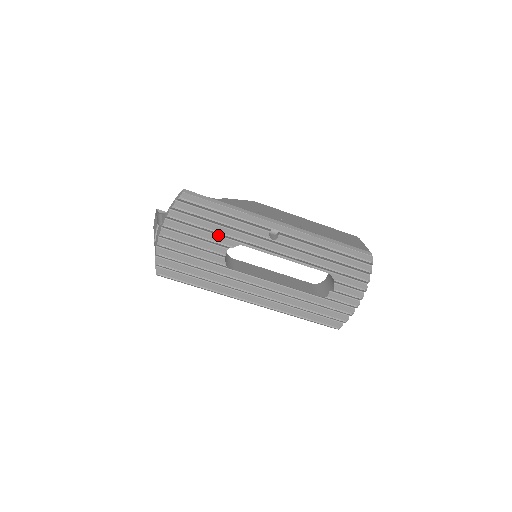
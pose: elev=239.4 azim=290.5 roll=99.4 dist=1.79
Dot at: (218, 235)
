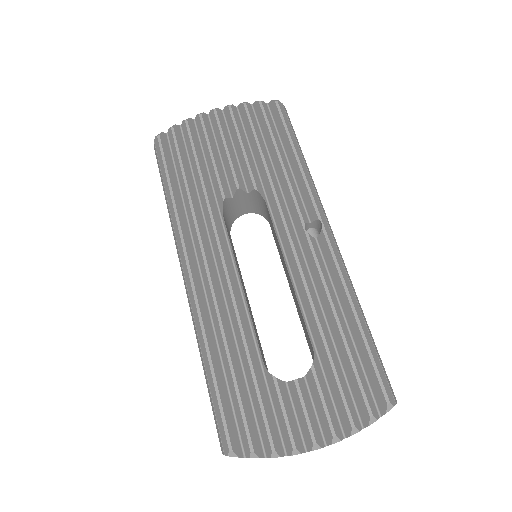
Dot at: (258, 170)
